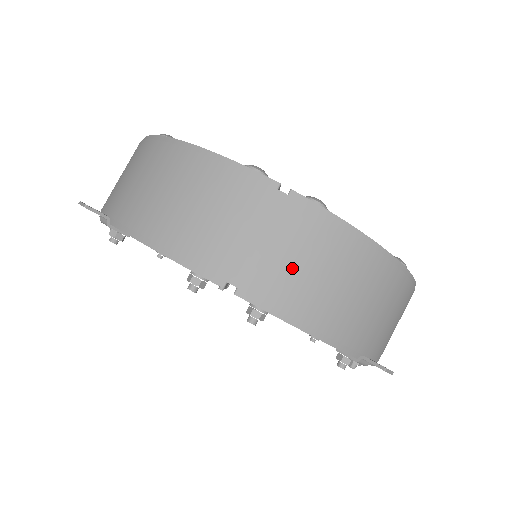
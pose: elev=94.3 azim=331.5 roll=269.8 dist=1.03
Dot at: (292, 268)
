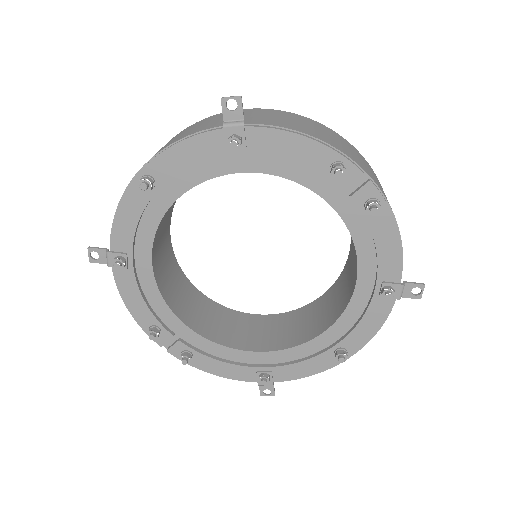
Dot at: occluded
